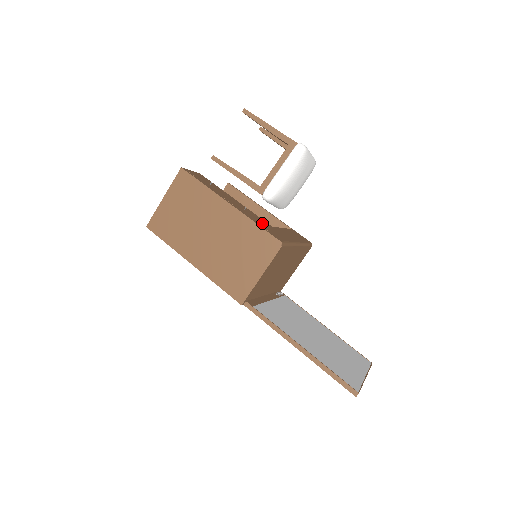
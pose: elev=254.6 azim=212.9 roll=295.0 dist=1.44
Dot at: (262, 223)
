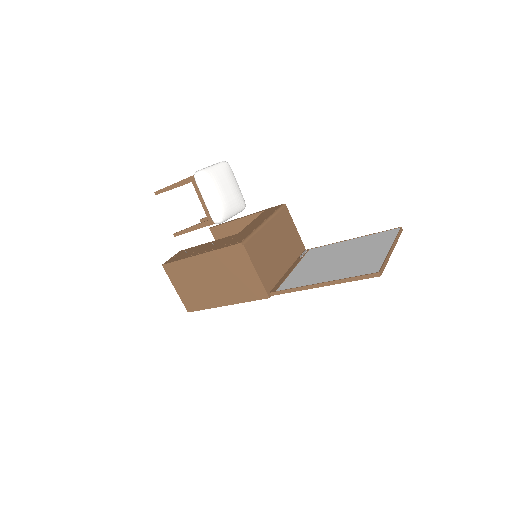
Dot at: (227, 242)
